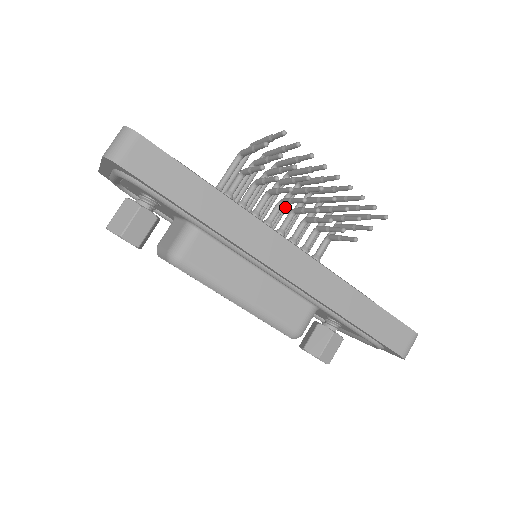
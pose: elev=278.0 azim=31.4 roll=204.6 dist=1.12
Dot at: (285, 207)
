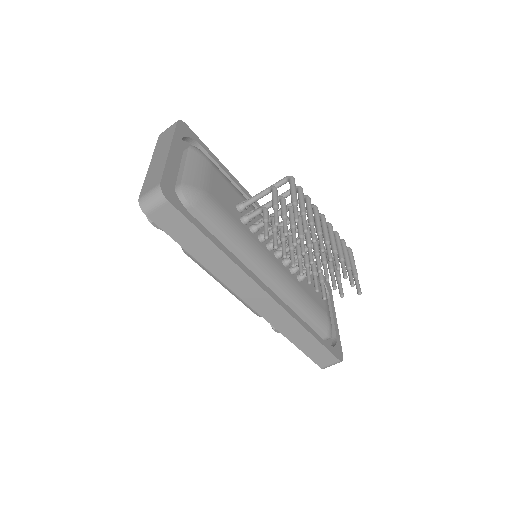
Dot at: occluded
